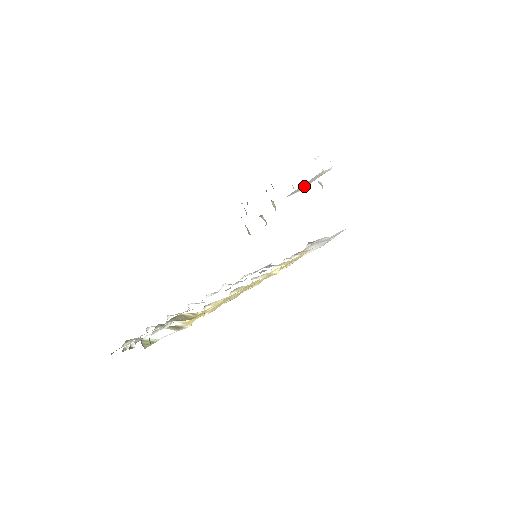
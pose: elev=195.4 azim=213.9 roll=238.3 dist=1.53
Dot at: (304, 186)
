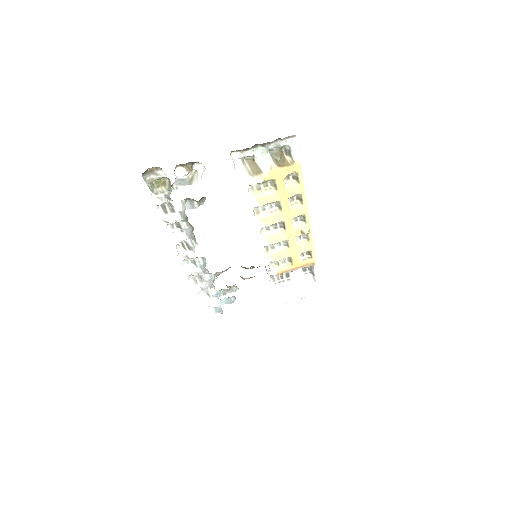
Dot at: occluded
